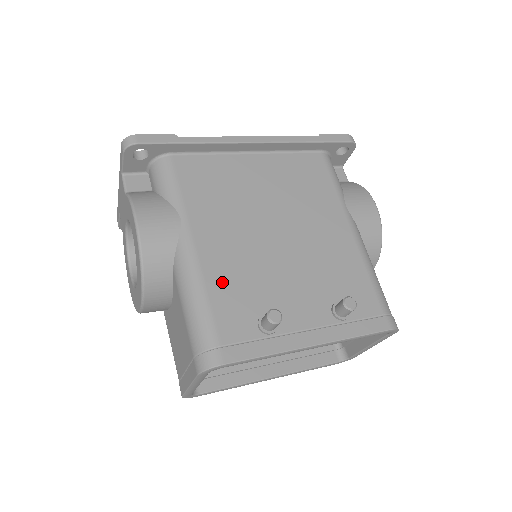
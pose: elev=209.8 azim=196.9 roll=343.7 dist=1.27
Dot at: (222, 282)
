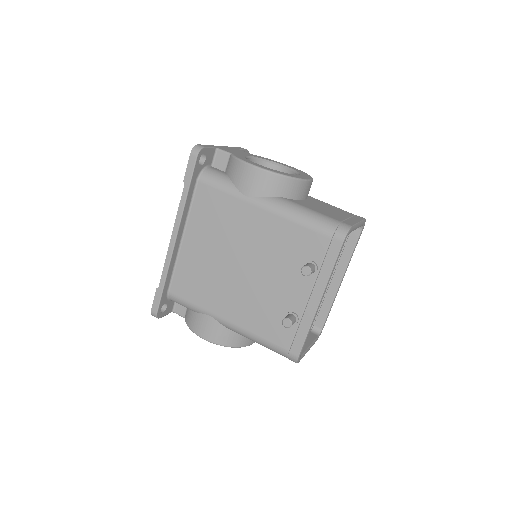
Dot at: (256, 323)
